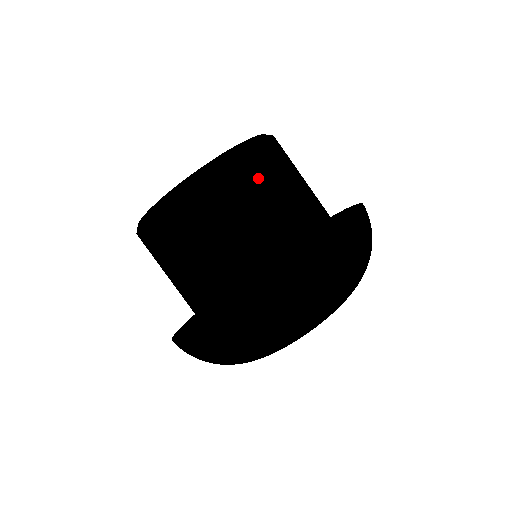
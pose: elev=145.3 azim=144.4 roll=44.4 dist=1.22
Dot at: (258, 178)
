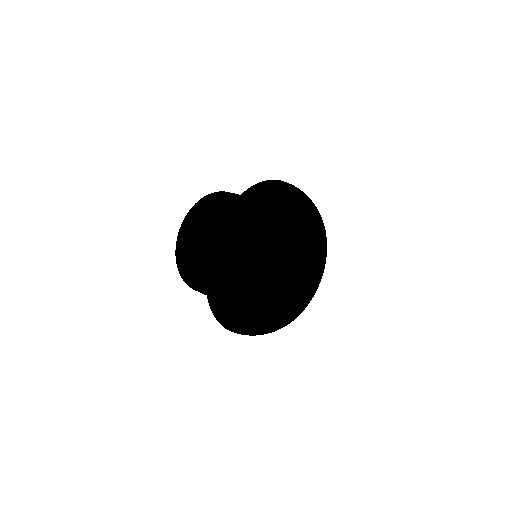
Dot at: (212, 204)
